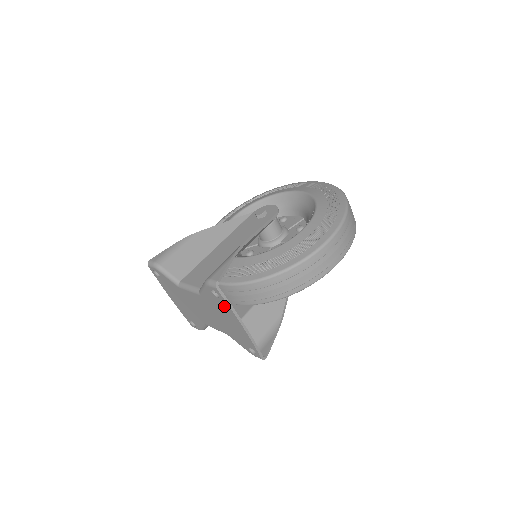
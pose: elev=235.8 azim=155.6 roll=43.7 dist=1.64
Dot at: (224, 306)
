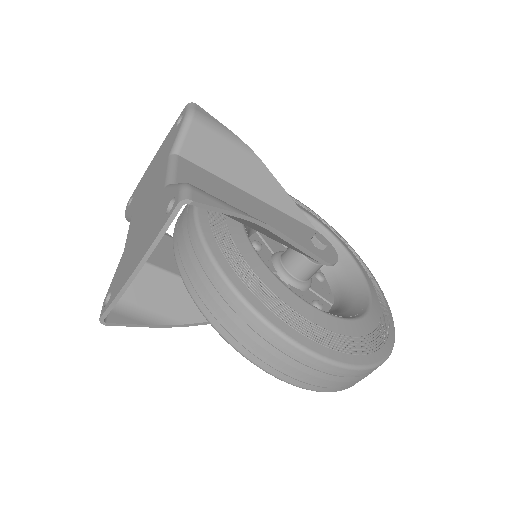
Dot at: (157, 228)
